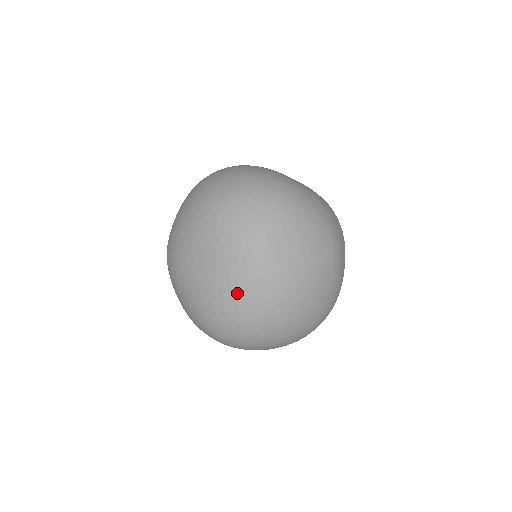
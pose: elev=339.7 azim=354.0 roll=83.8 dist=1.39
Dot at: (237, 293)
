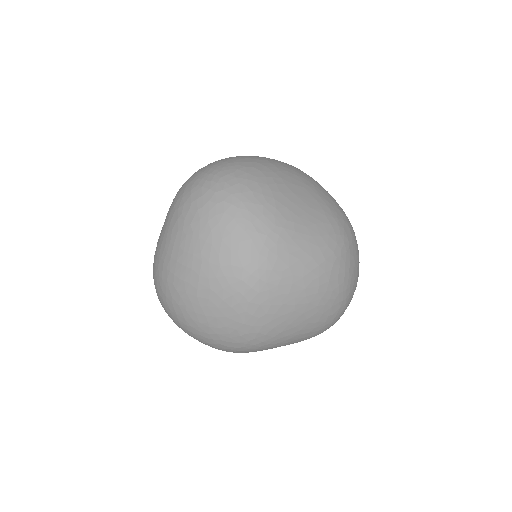
Dot at: (156, 258)
